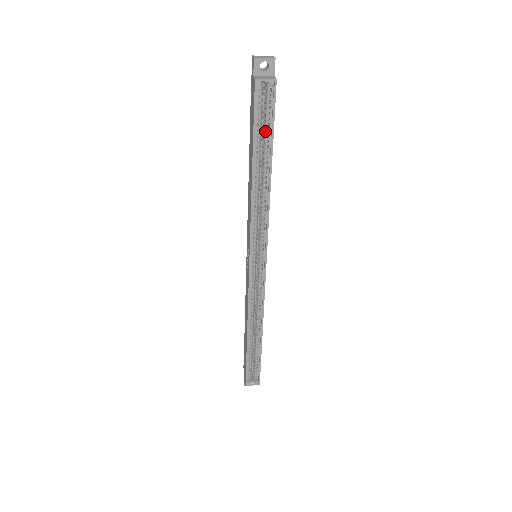
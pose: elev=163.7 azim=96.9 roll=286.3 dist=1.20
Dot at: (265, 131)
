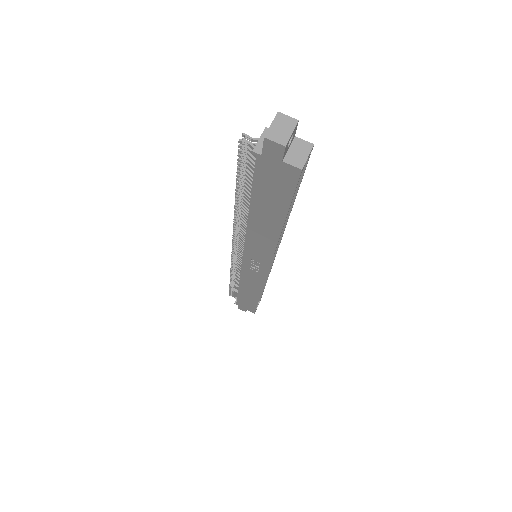
Dot at: occluded
